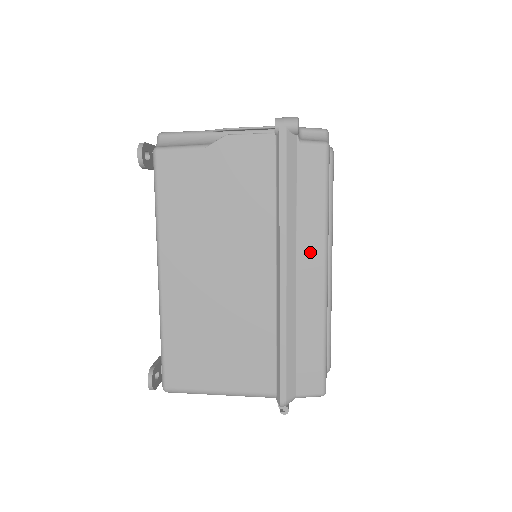
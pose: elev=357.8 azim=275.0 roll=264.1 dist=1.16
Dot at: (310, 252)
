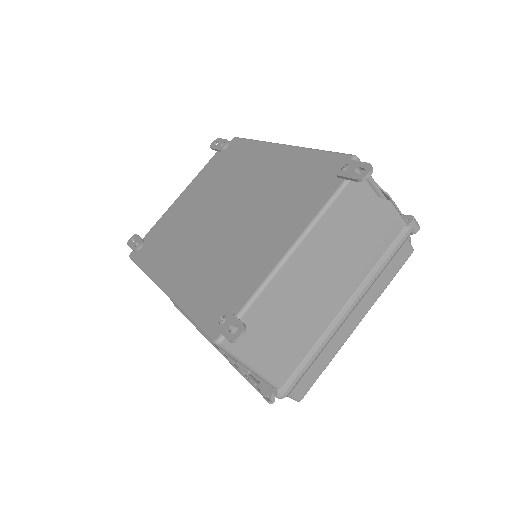
Dot at: (365, 305)
